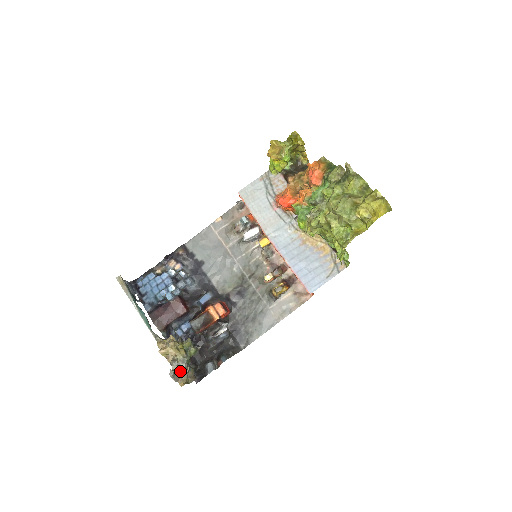
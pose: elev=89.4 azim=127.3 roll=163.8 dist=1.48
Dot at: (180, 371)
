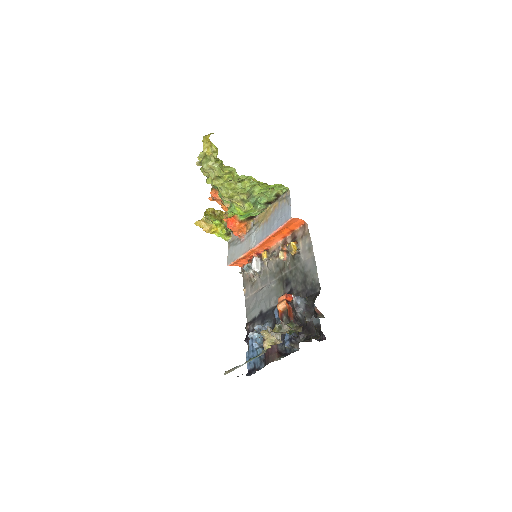
Dot at: (282, 331)
